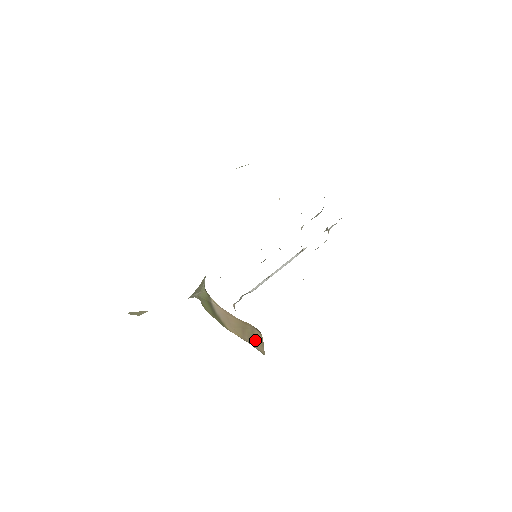
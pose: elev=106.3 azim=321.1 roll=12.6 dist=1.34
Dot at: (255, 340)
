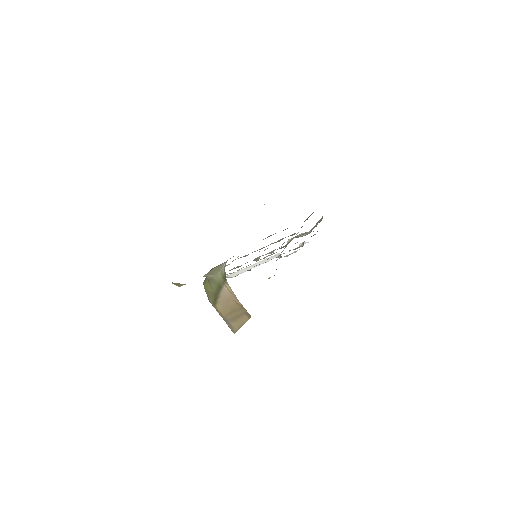
Dot at: (236, 320)
